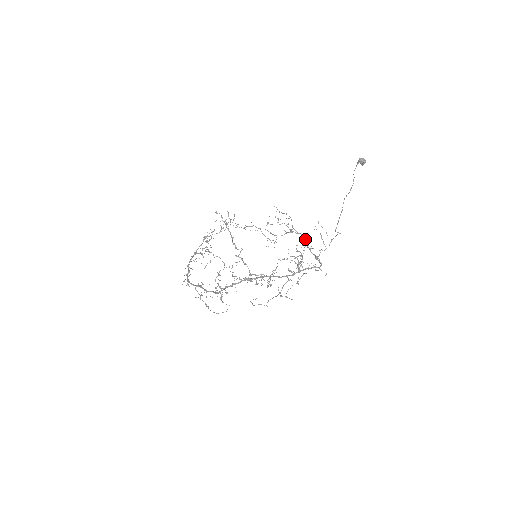
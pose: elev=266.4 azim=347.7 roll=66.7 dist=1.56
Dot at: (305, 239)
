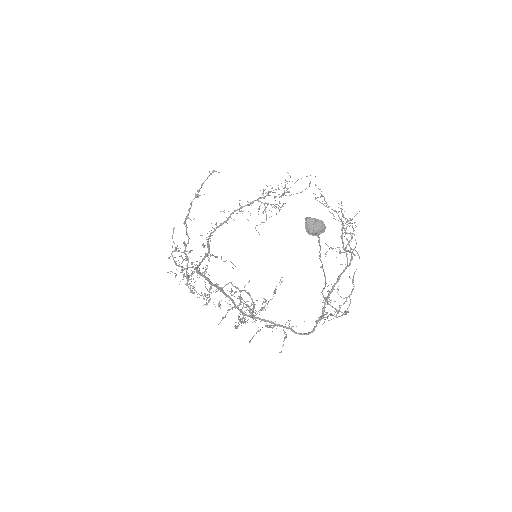
Dot at: (338, 279)
